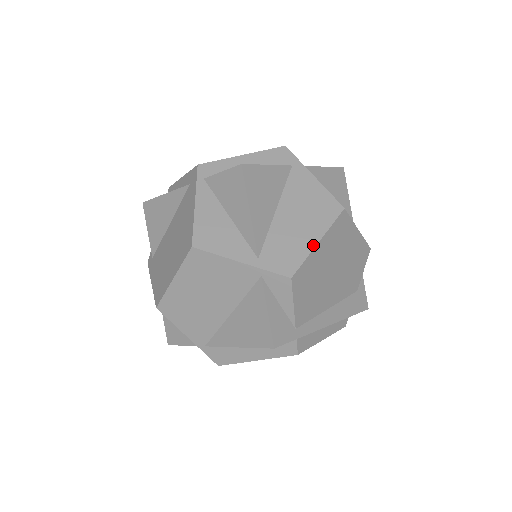
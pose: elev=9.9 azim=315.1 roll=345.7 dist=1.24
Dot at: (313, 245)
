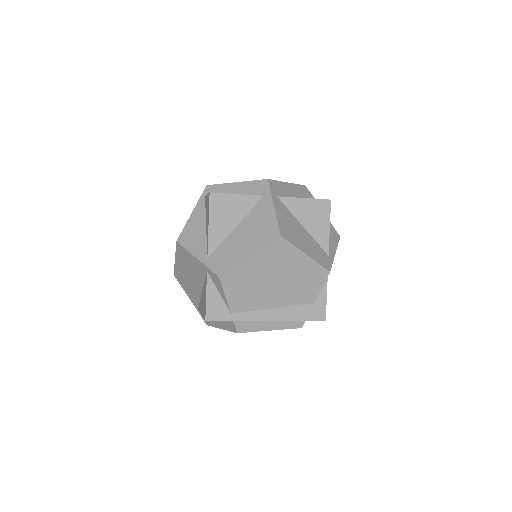
Dot at: (244, 258)
